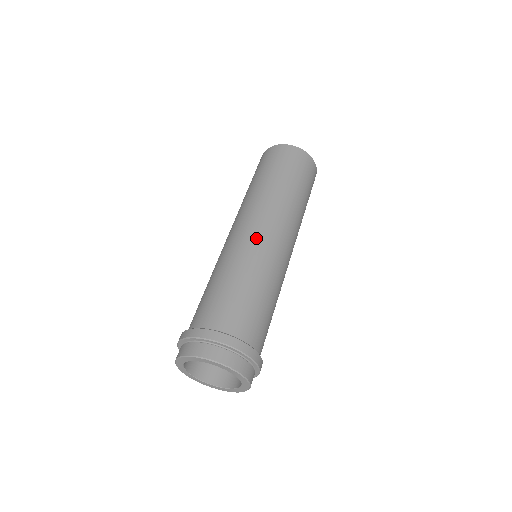
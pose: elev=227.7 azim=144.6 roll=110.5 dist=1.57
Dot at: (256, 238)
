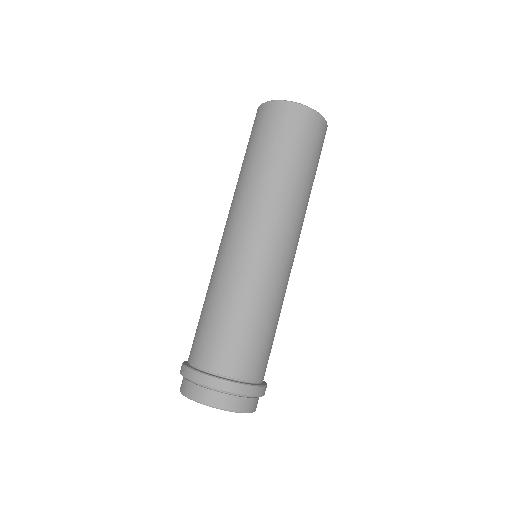
Dot at: (288, 265)
